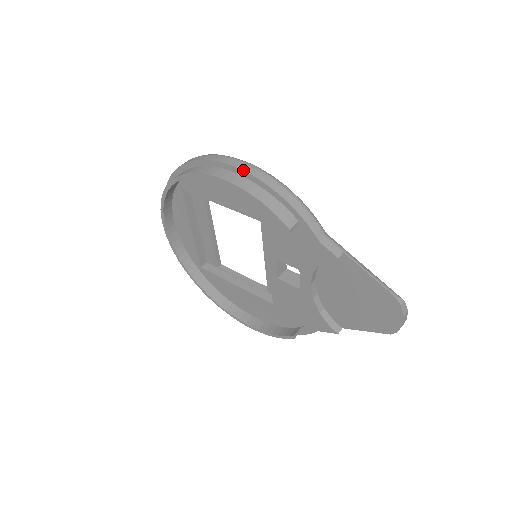
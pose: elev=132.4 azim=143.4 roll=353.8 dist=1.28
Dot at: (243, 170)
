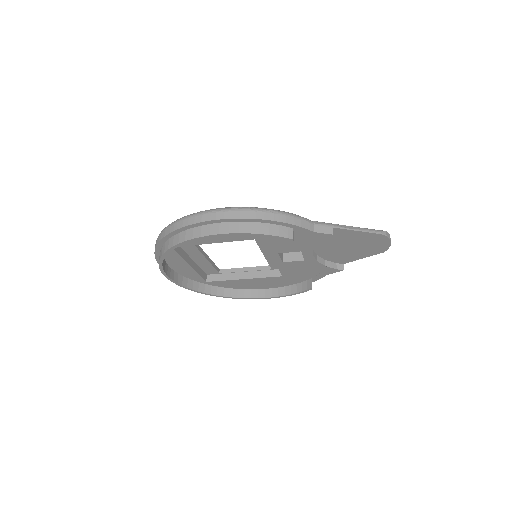
Dot at: (232, 218)
